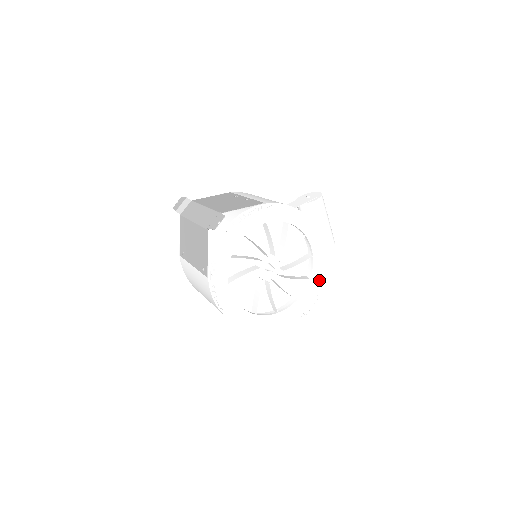
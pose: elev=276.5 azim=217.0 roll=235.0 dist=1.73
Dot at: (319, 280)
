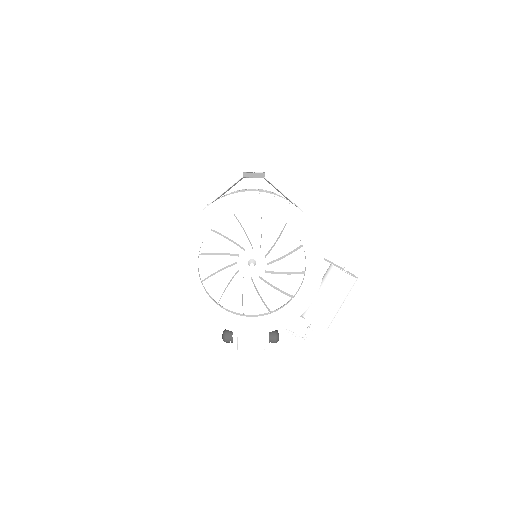
Dot at: (276, 323)
